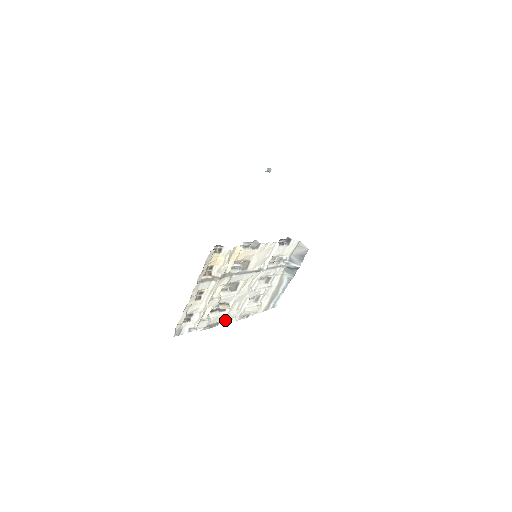
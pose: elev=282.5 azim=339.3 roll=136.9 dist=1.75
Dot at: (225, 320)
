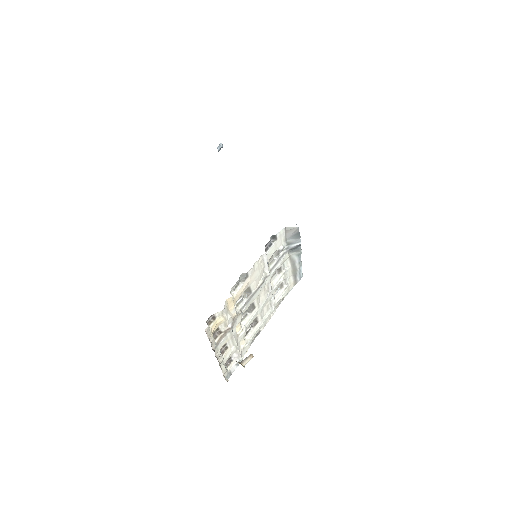
Dot at: (264, 325)
